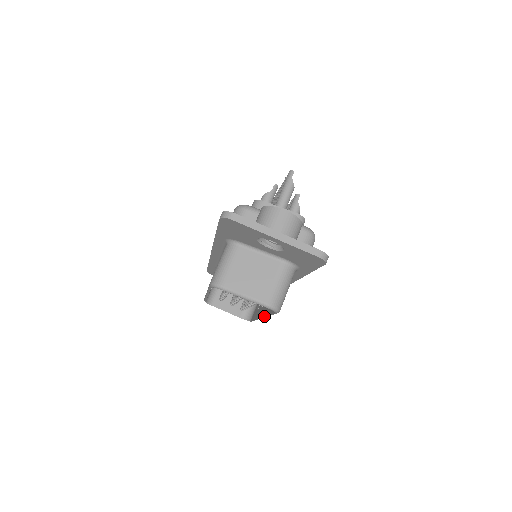
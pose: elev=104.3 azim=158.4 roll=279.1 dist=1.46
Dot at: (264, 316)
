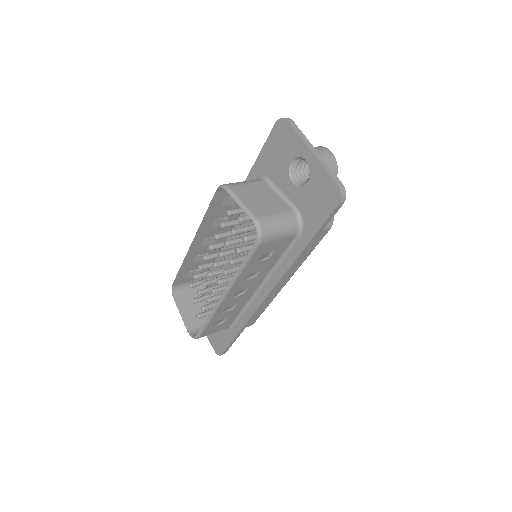
Dot at: (229, 283)
